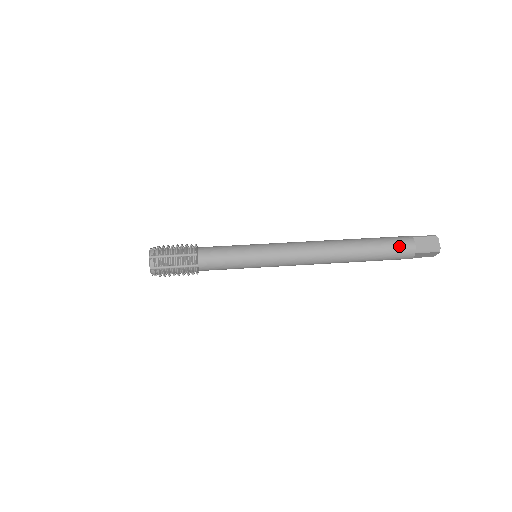
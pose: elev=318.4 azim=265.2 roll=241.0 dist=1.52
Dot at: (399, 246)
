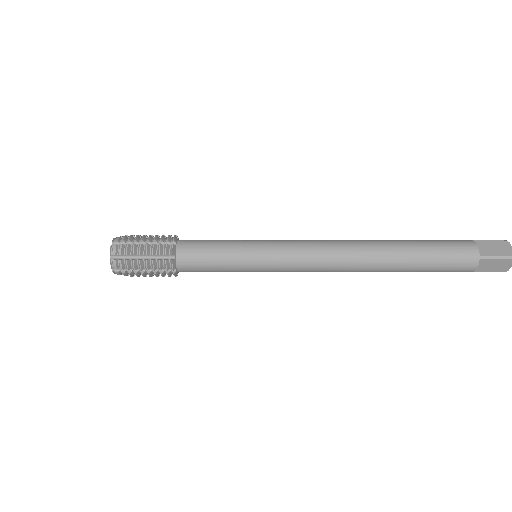
Dot at: (455, 248)
